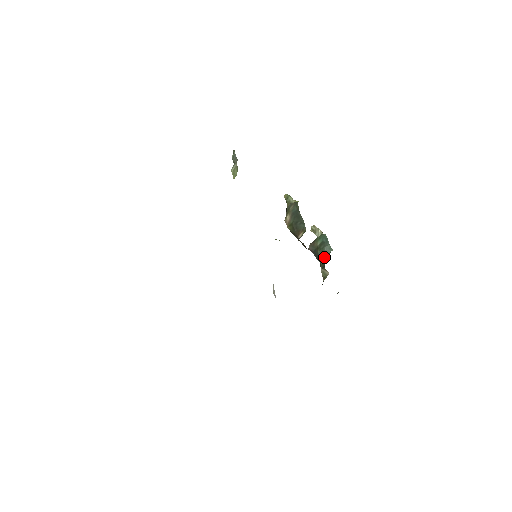
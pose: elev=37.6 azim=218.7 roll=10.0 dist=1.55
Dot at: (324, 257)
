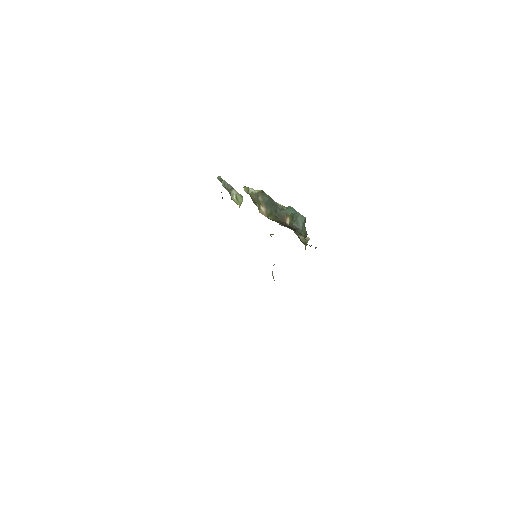
Dot at: (301, 227)
